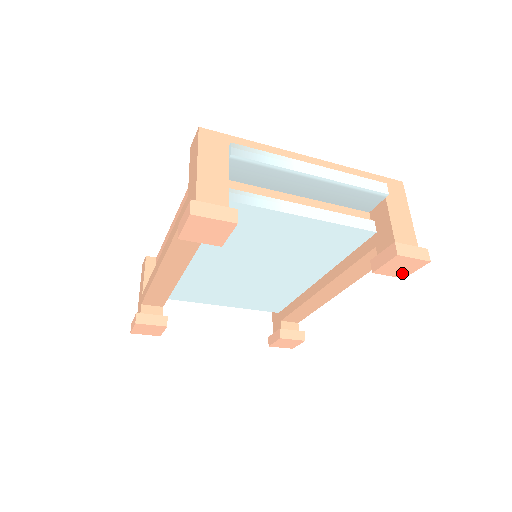
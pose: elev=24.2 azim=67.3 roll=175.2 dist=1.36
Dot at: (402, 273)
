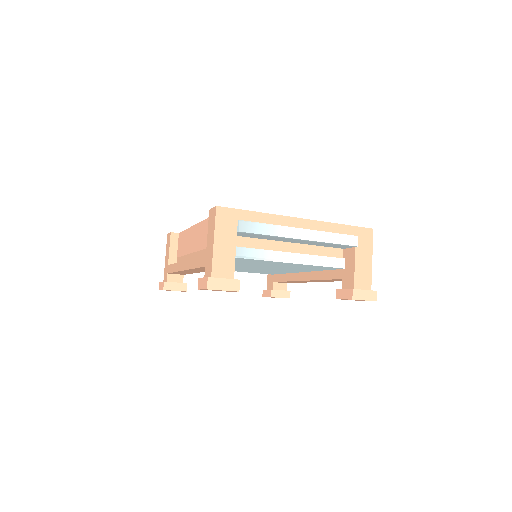
Dot at: (357, 300)
